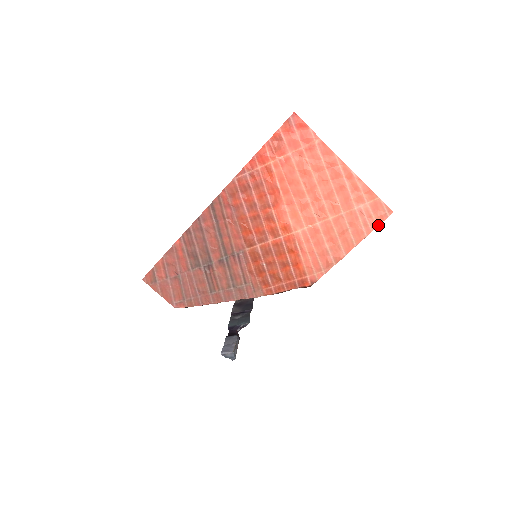
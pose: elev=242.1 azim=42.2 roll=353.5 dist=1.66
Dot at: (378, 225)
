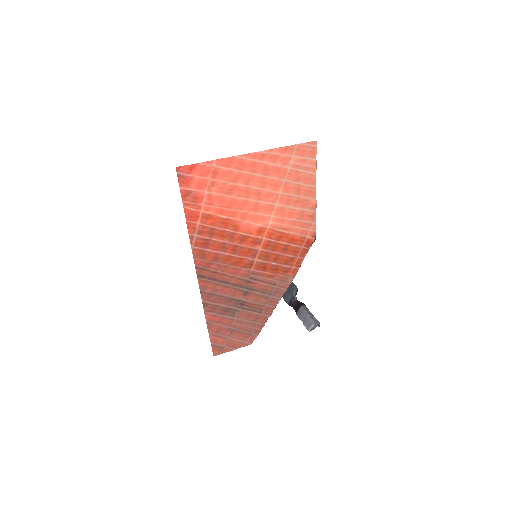
Dot at: occluded
